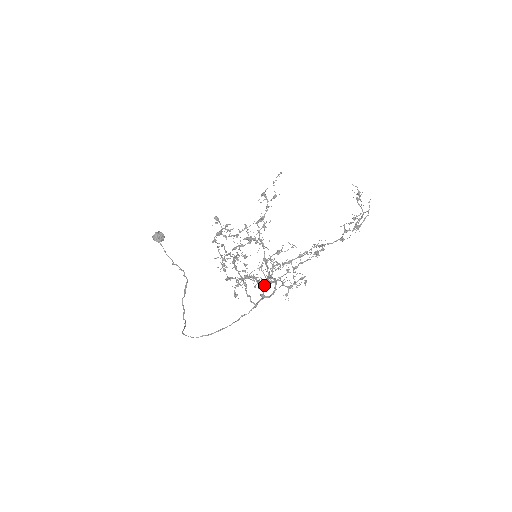
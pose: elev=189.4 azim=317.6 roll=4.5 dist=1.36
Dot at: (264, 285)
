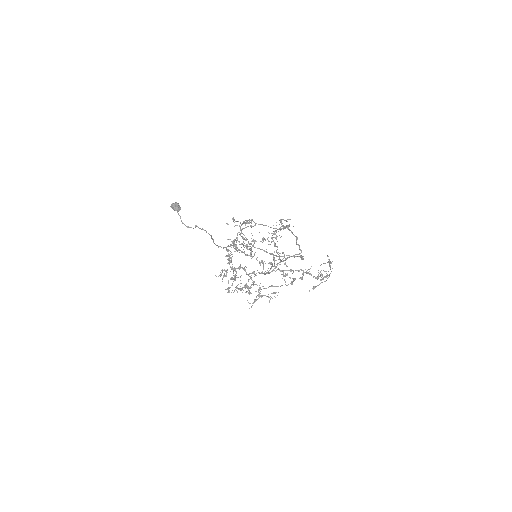
Dot at: occluded
